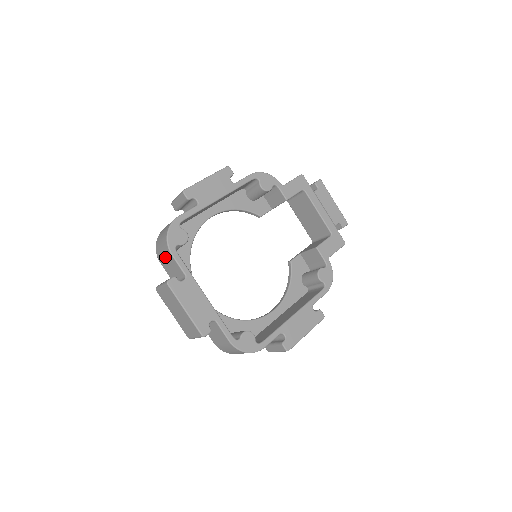
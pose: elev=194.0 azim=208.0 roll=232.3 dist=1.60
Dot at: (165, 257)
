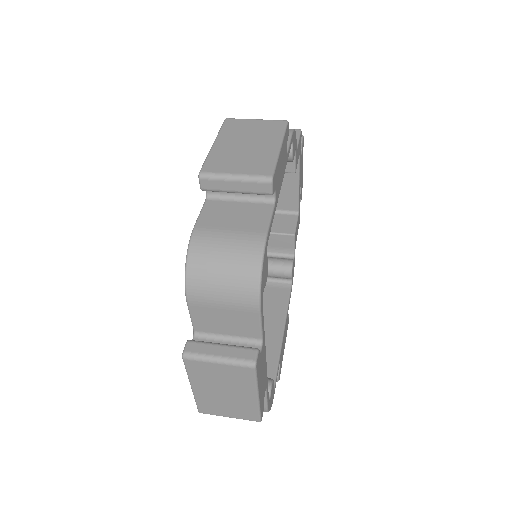
Dot at: (227, 306)
